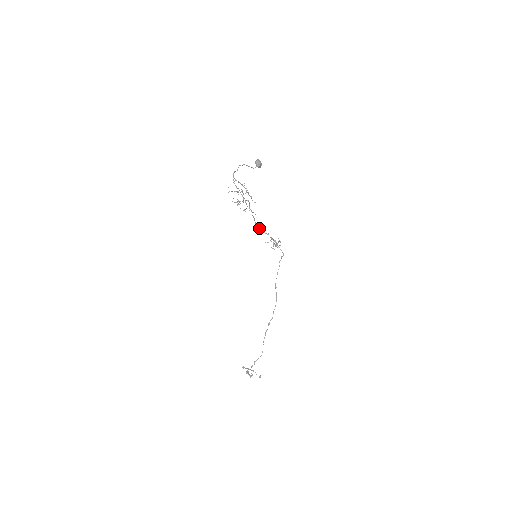
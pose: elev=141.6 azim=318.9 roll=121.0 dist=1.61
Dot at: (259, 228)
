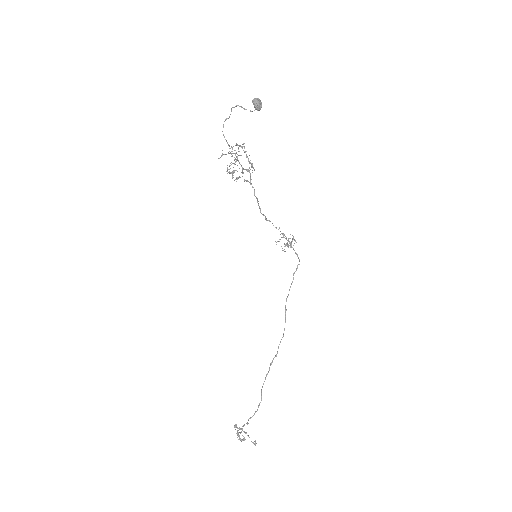
Dot at: (265, 217)
